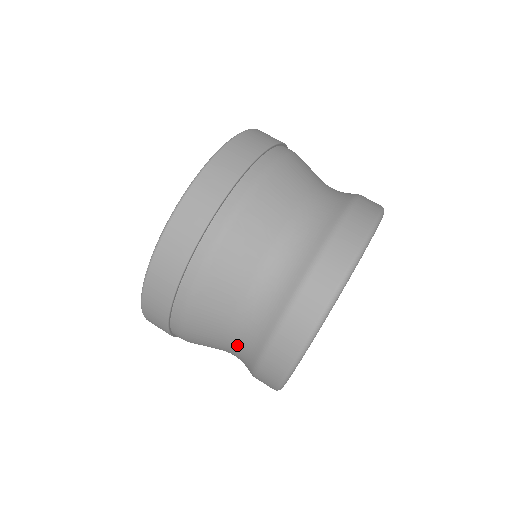
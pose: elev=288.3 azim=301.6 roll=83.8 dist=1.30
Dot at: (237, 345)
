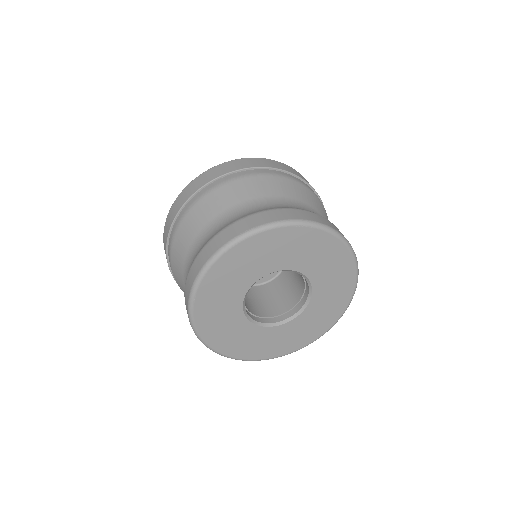
Dot at: (192, 257)
